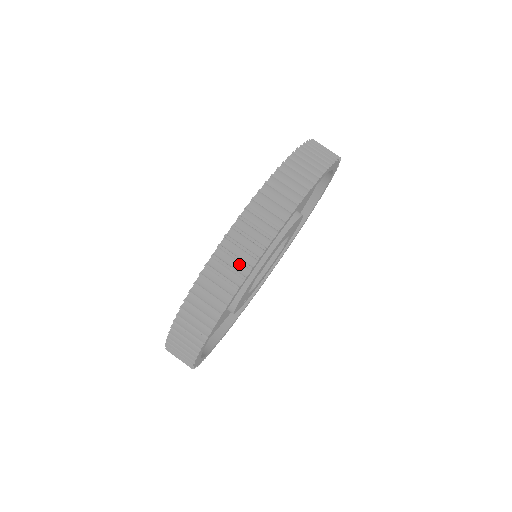
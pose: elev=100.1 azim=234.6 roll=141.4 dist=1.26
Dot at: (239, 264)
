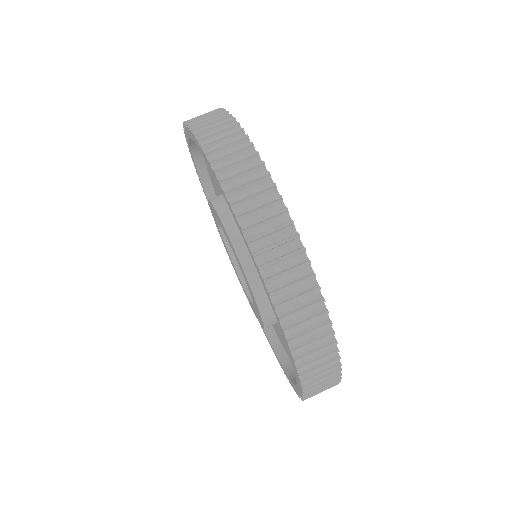
Dot at: (319, 340)
